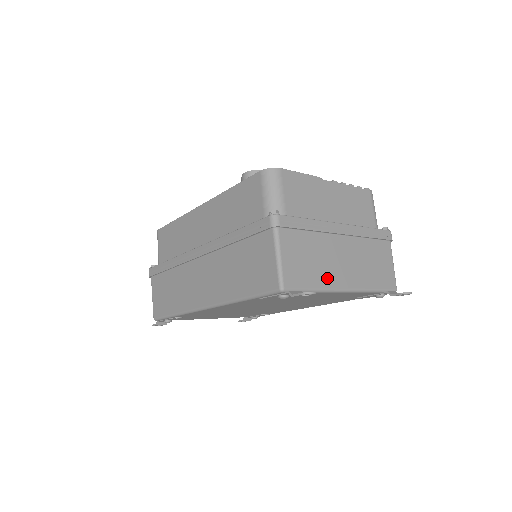
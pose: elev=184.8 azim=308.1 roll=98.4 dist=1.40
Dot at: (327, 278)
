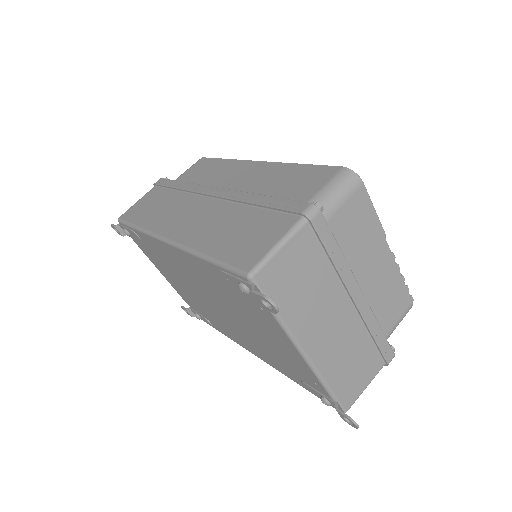
Dot at: (300, 320)
